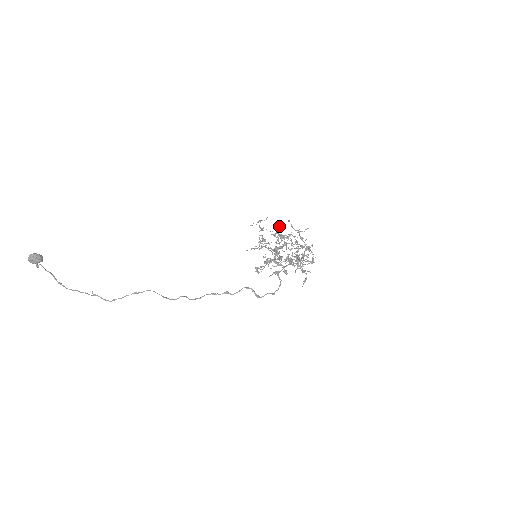
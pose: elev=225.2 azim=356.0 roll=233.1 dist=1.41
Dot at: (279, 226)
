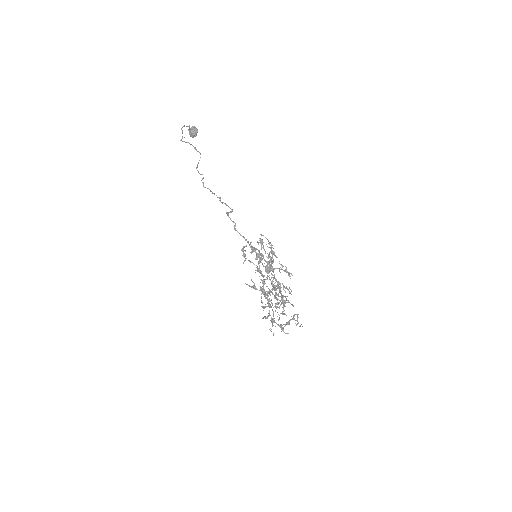
Dot at: occluded
